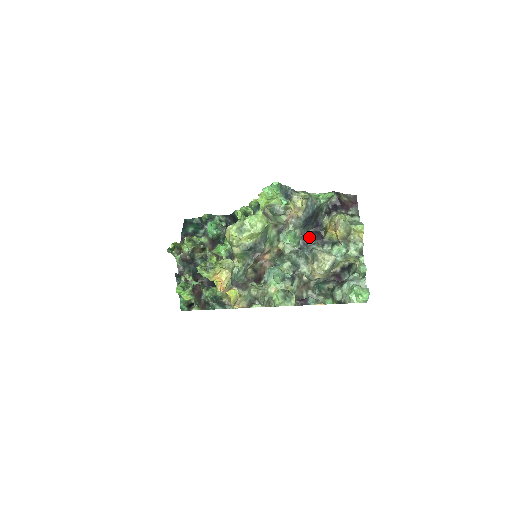
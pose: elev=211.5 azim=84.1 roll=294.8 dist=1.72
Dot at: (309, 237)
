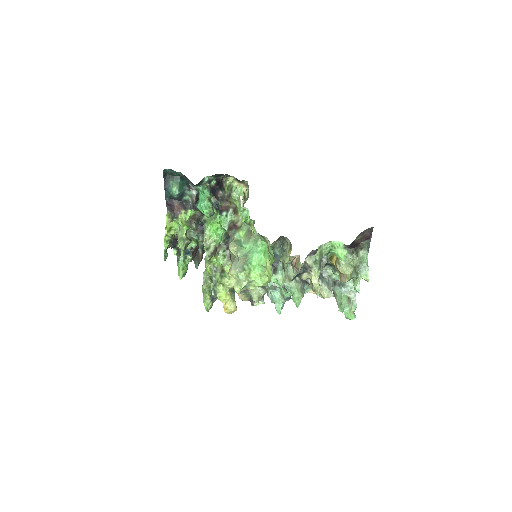
Dot at: occluded
